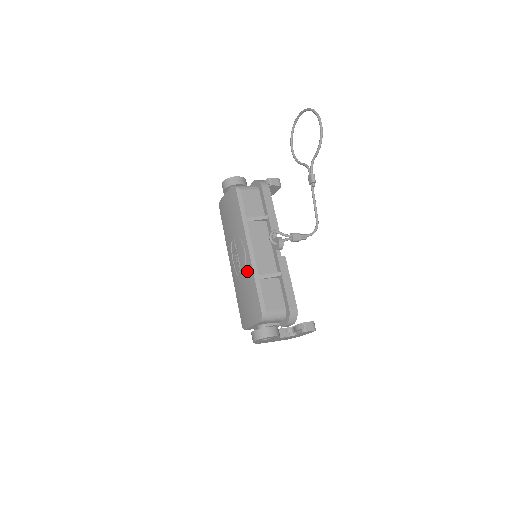
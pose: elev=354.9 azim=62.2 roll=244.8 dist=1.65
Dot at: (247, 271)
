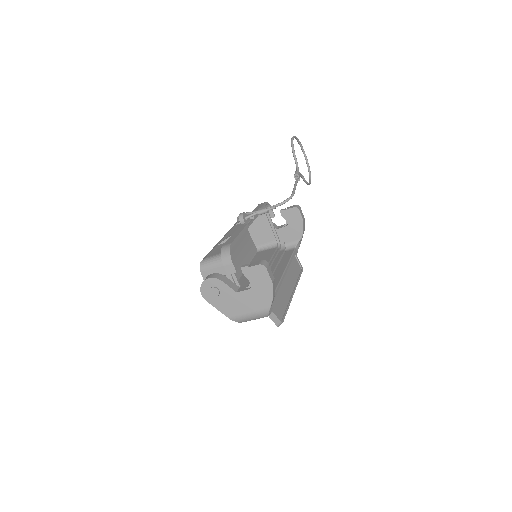
Dot at: occluded
